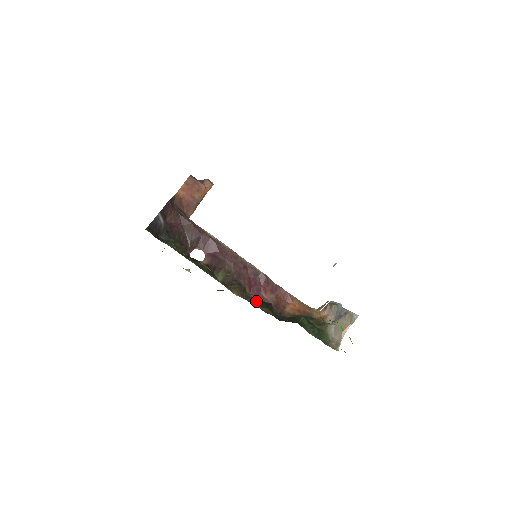
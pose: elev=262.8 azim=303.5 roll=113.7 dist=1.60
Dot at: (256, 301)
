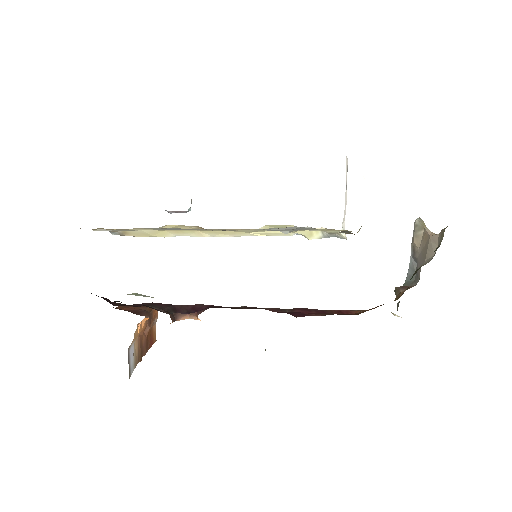
Dot at: occluded
